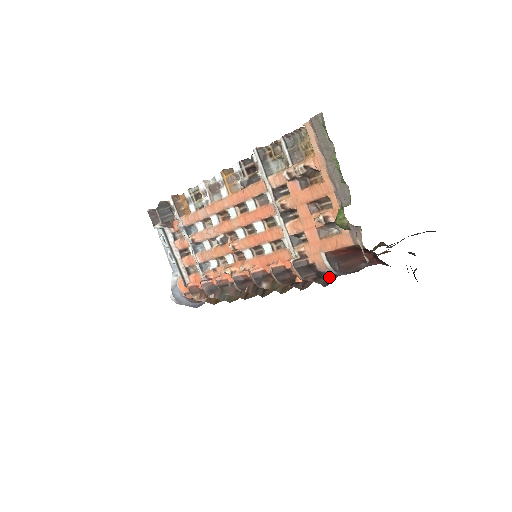
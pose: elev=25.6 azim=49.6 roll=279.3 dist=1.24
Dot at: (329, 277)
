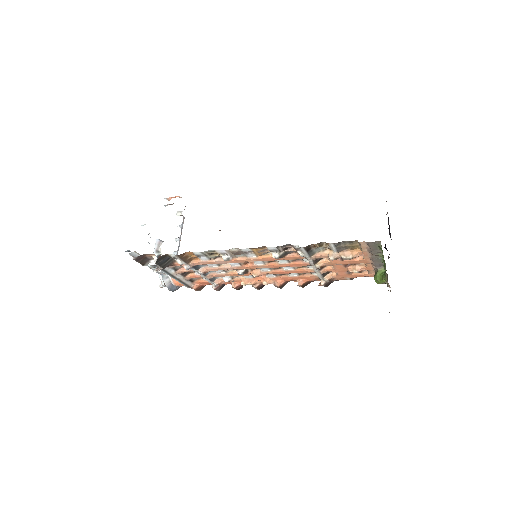
Dot at: occluded
